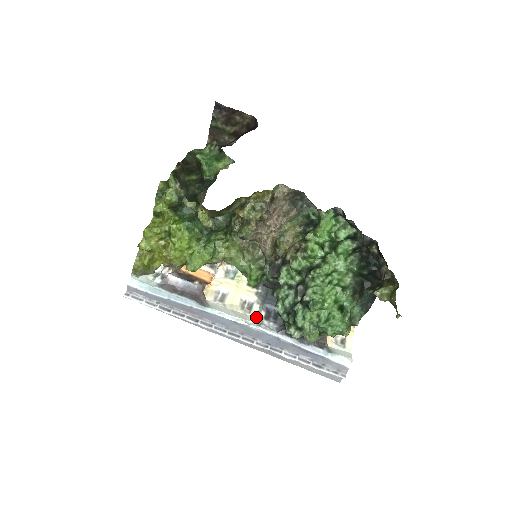
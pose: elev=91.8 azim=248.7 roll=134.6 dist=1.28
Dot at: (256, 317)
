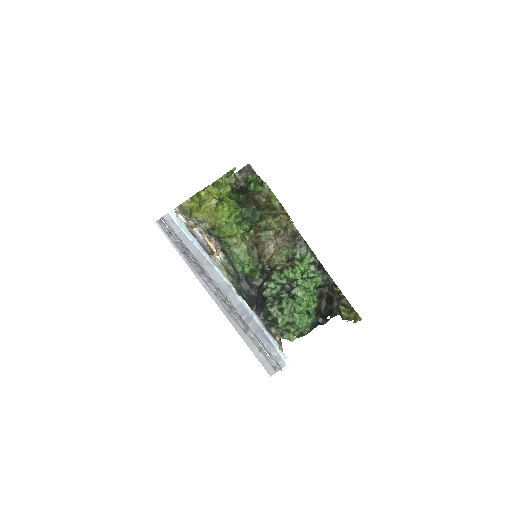
Dot at: occluded
